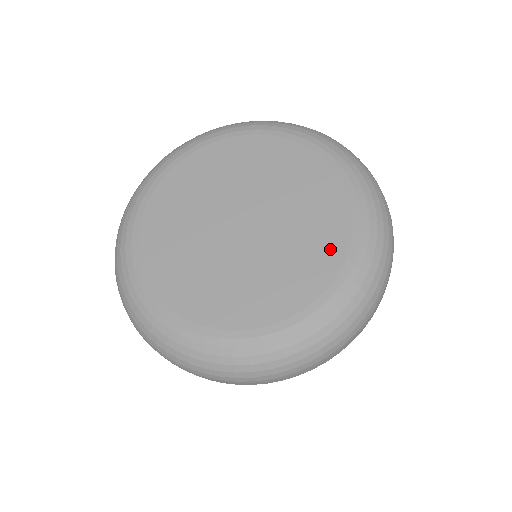
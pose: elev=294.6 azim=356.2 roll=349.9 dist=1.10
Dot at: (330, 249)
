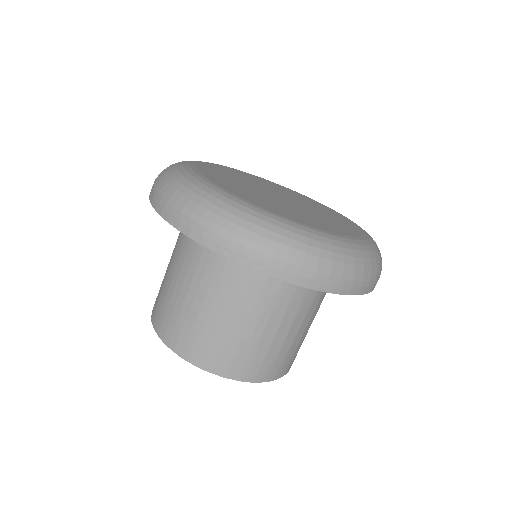
Dot at: (348, 225)
